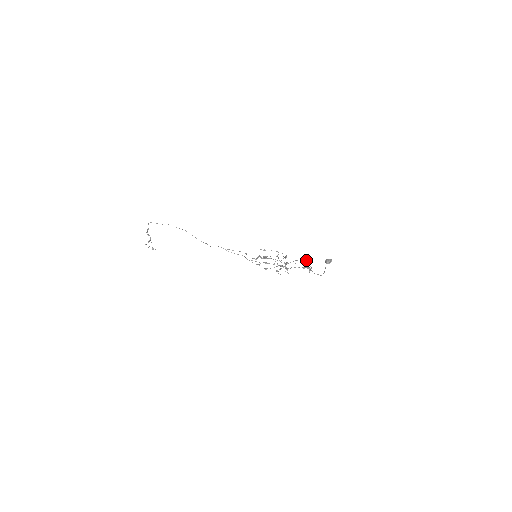
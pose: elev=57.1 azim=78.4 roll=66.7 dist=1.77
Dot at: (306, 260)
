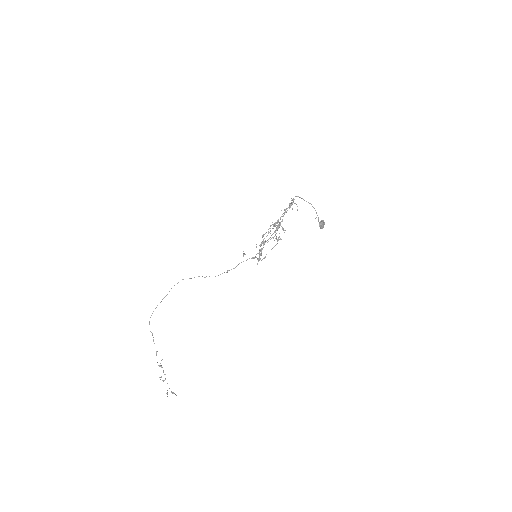
Dot at: occluded
